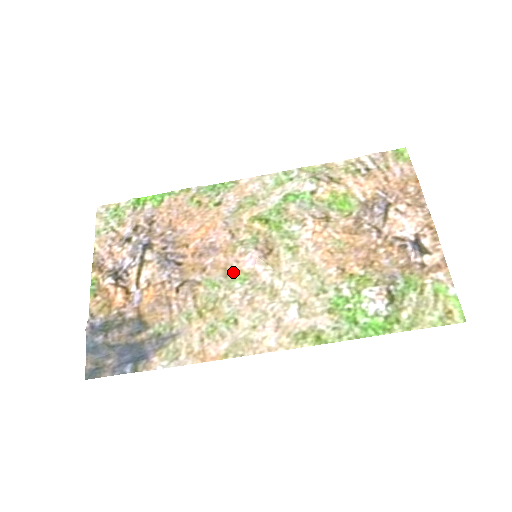
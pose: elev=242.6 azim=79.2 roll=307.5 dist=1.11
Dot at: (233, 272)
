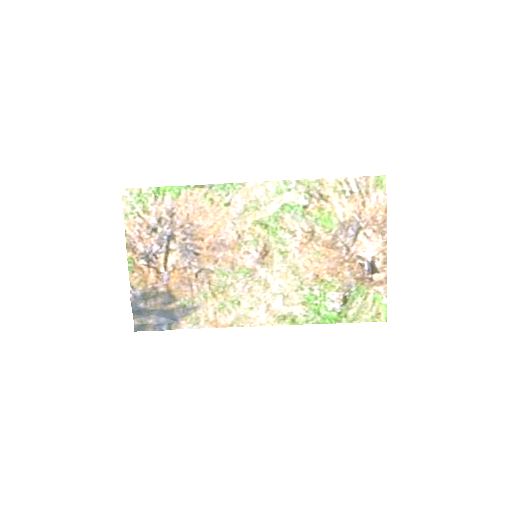
Dot at: (238, 266)
